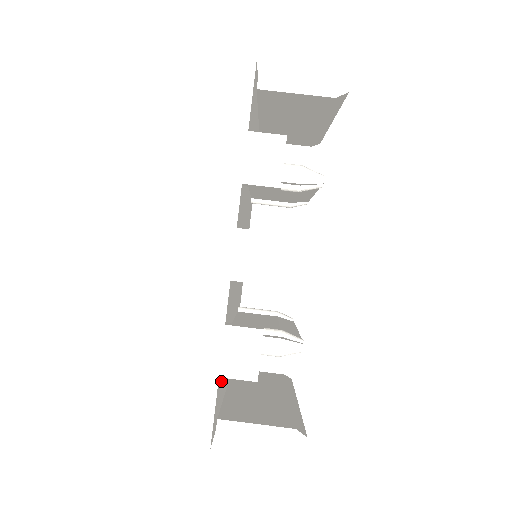
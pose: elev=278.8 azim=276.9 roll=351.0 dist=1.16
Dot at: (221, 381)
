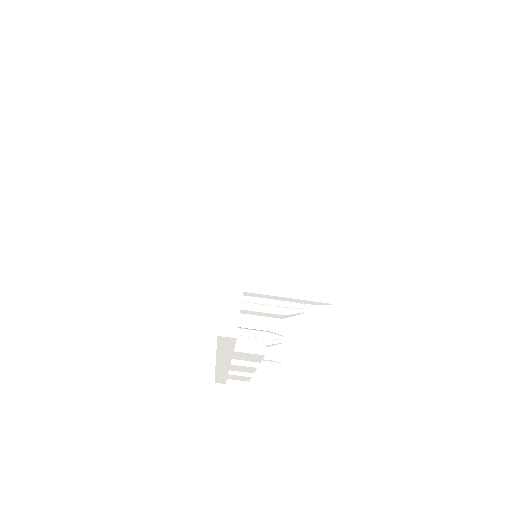
Dot at: occluded
